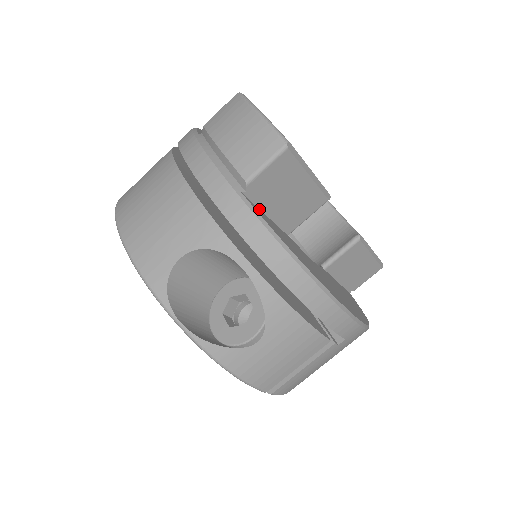
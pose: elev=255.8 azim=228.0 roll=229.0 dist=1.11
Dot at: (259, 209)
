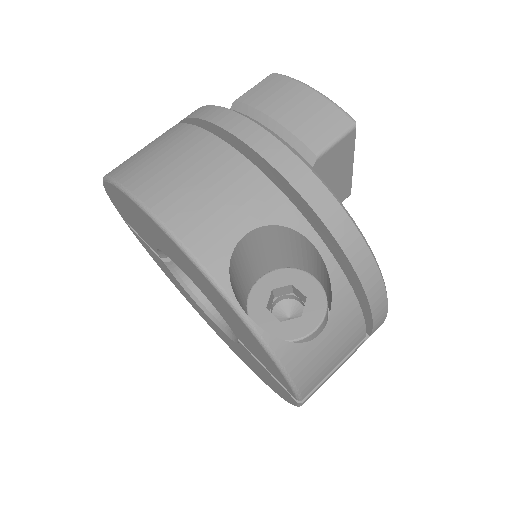
Dot at: occluded
